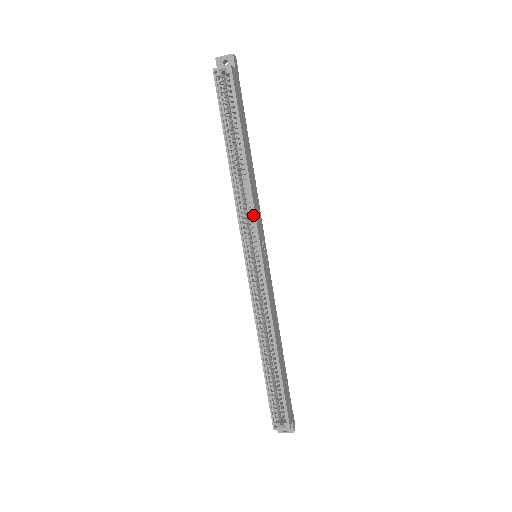
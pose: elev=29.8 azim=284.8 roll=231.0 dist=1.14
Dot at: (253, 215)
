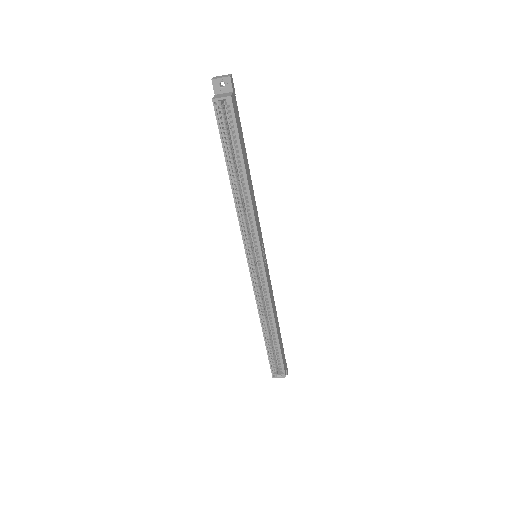
Dot at: (255, 229)
